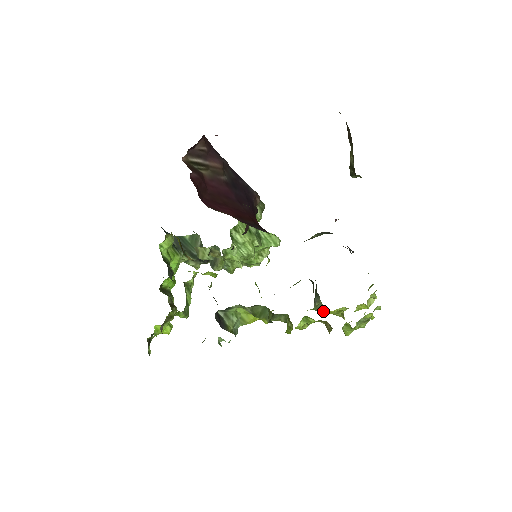
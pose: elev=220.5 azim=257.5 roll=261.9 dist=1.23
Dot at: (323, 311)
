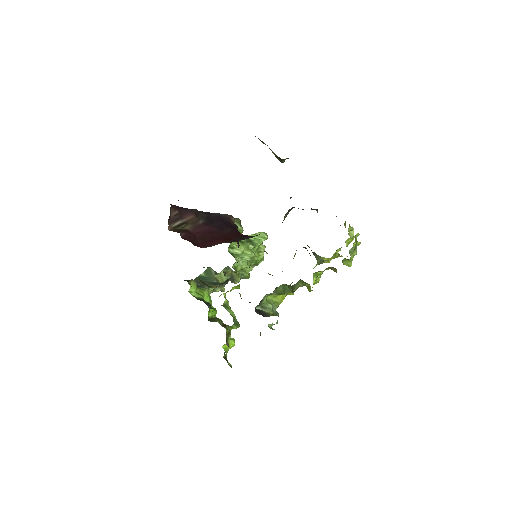
Dot at: (325, 261)
